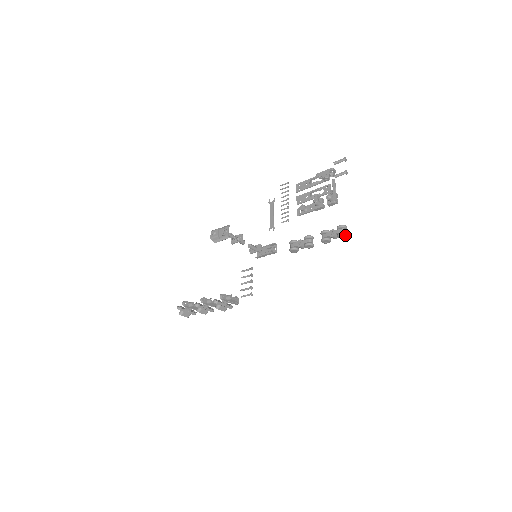
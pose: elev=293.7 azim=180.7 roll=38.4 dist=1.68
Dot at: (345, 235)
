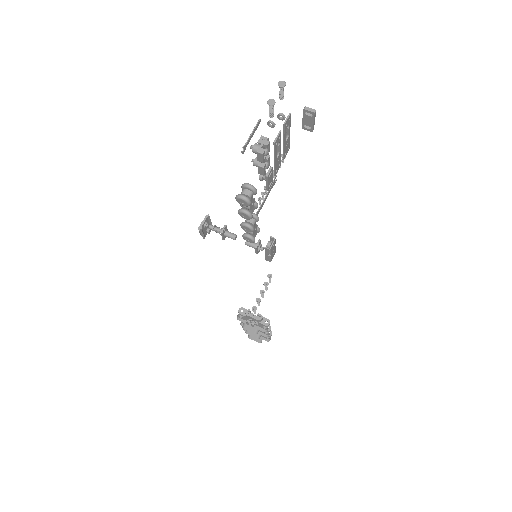
Dot at: (240, 198)
